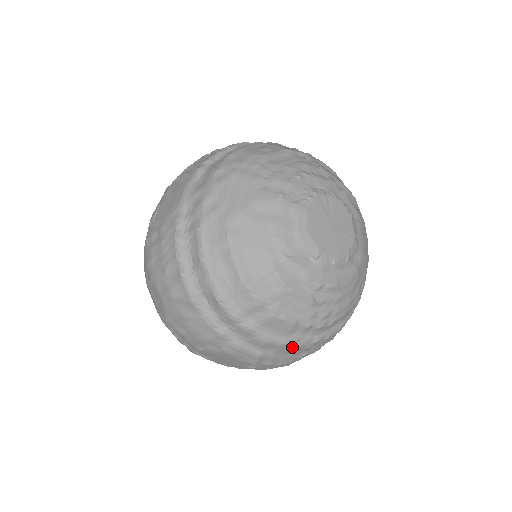
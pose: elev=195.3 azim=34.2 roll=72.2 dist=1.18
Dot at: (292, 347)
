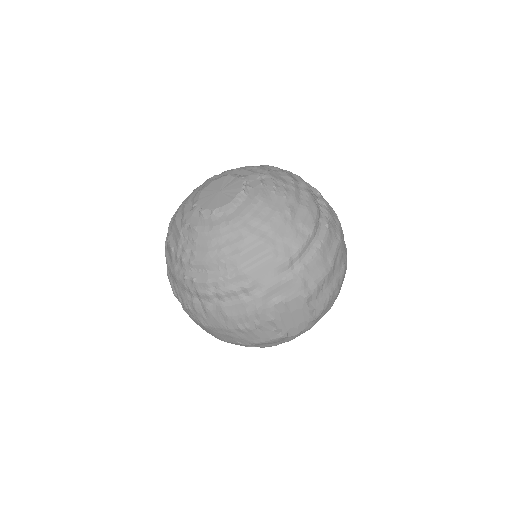
Dot at: (175, 276)
